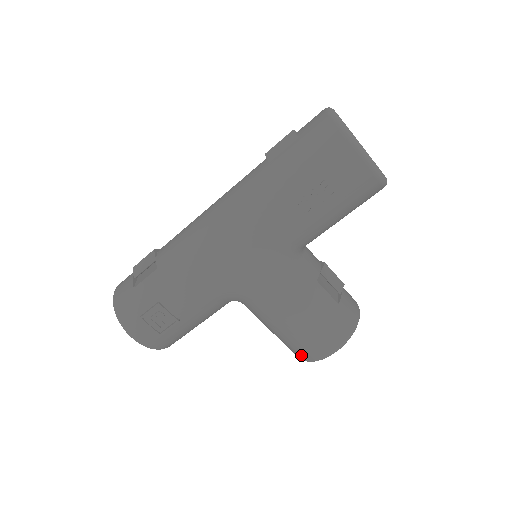
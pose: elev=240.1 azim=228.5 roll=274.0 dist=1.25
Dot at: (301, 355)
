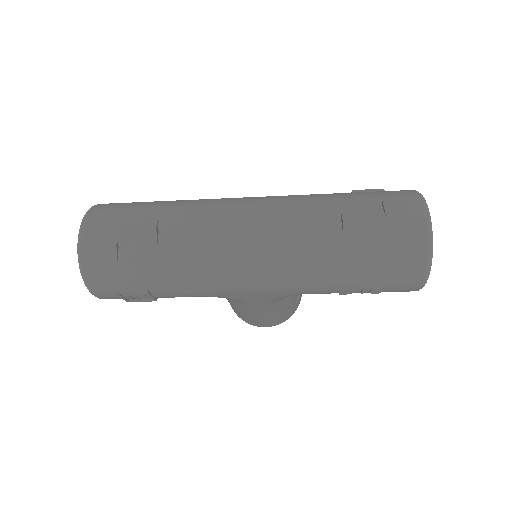
Dot at: (240, 317)
